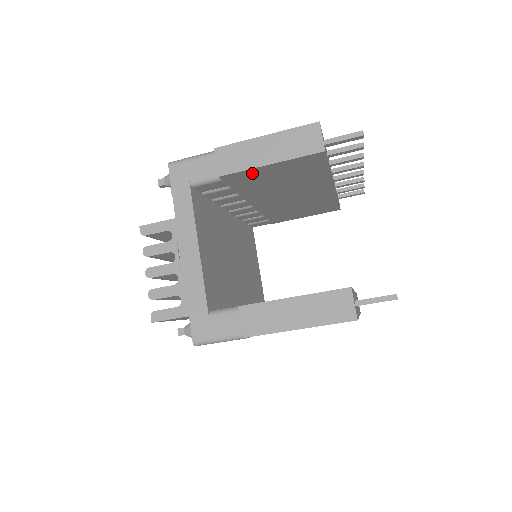
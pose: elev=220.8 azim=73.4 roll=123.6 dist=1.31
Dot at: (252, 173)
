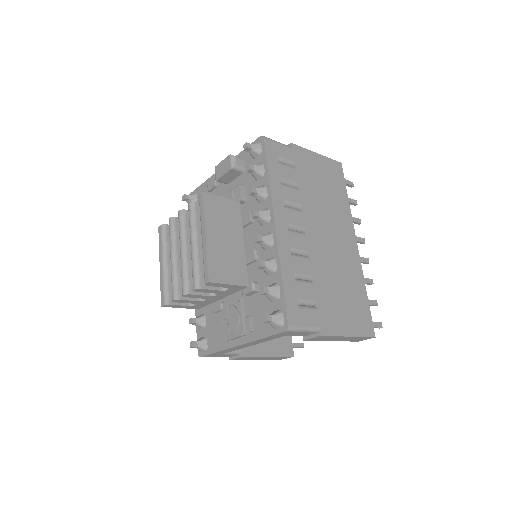
Dot at: occluded
